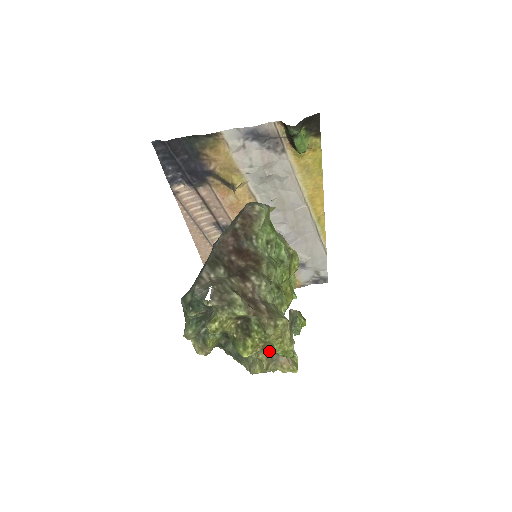
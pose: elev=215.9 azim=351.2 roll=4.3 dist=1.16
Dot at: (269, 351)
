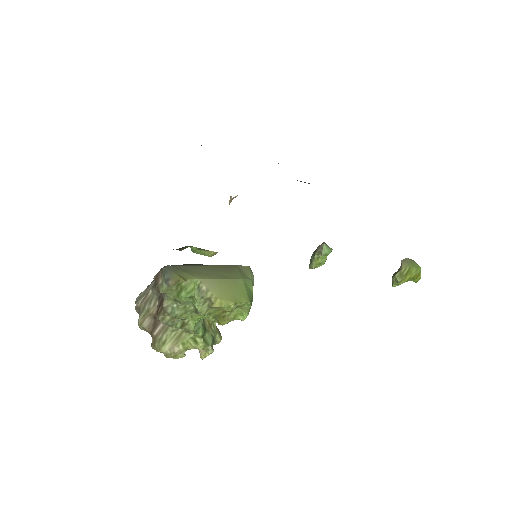
Dot at: occluded
